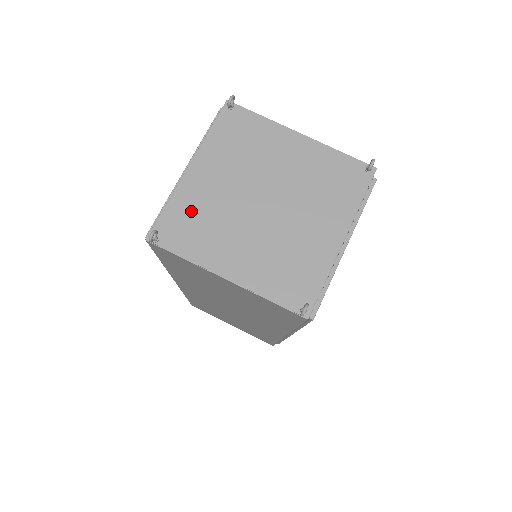
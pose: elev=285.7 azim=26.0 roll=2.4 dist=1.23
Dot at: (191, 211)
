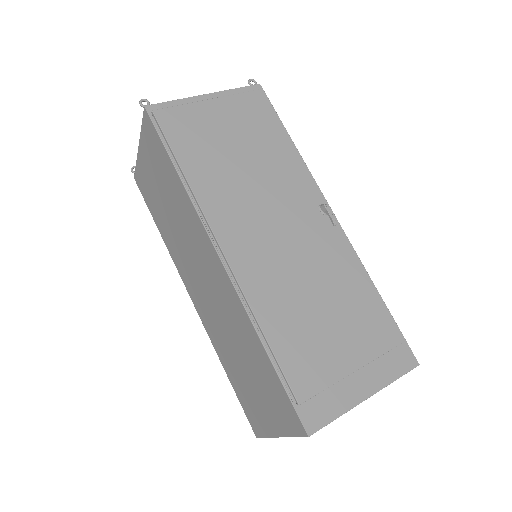
Dot at: occluded
